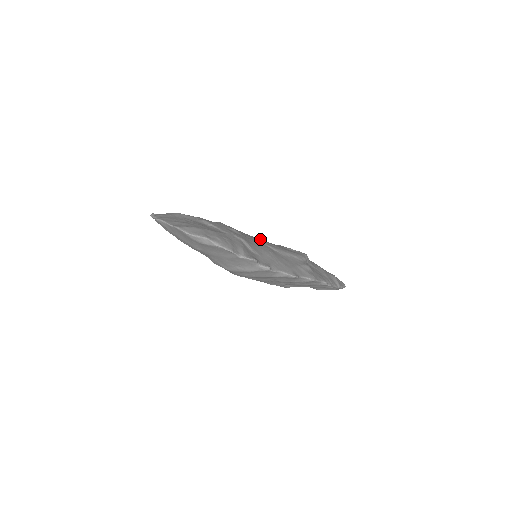
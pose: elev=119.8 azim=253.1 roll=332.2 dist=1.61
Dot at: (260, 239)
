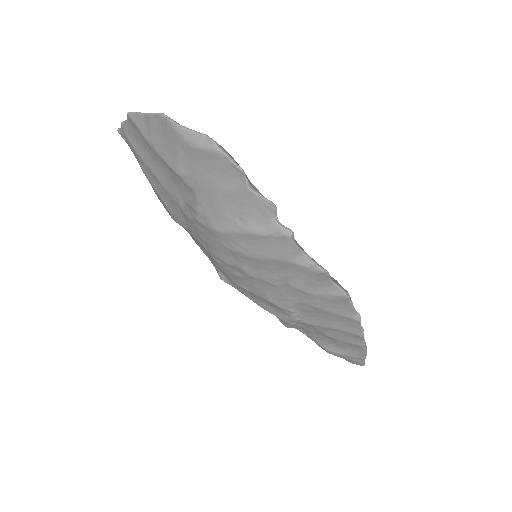
Dot at: occluded
